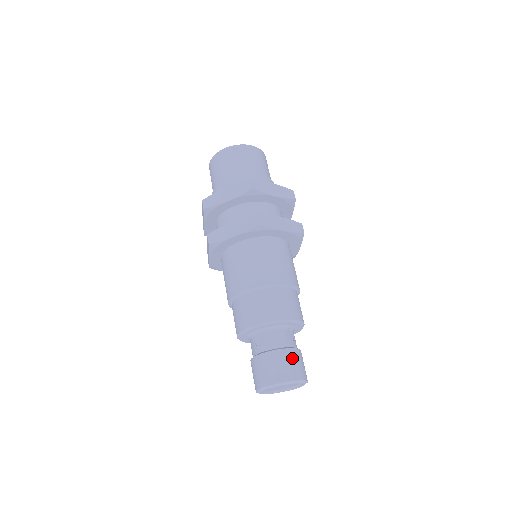
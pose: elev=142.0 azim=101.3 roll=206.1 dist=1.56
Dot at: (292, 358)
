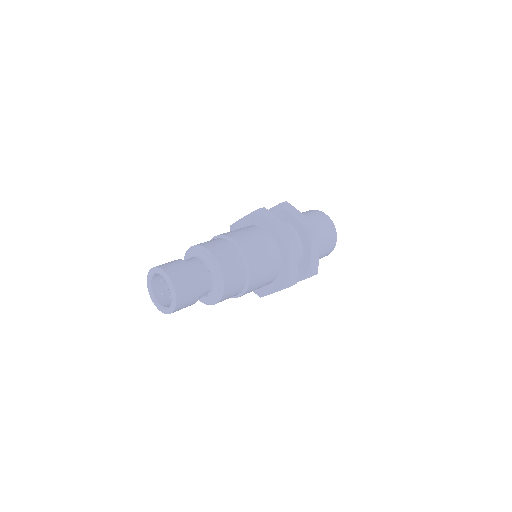
Dot at: (182, 267)
